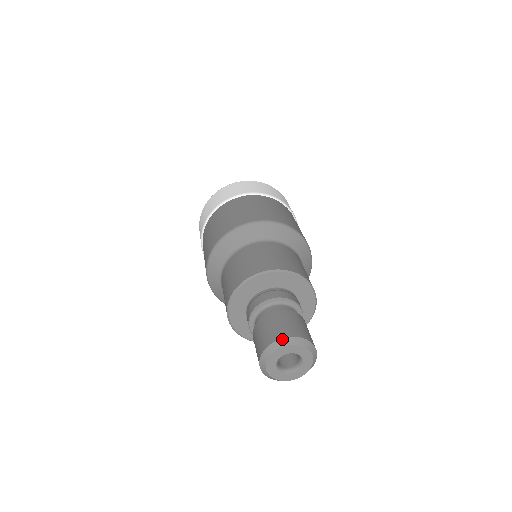
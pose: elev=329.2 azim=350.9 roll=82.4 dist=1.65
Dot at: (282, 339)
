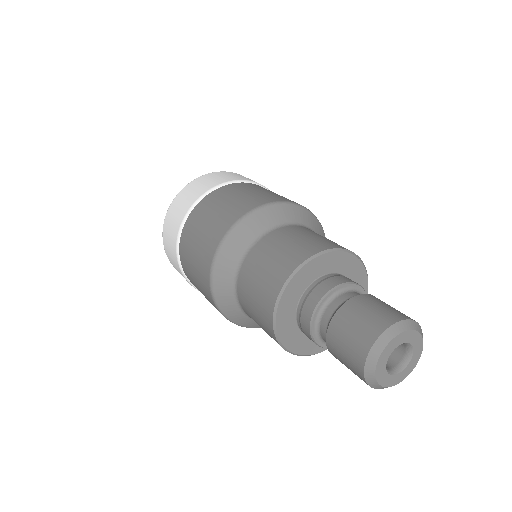
Dot at: (398, 322)
